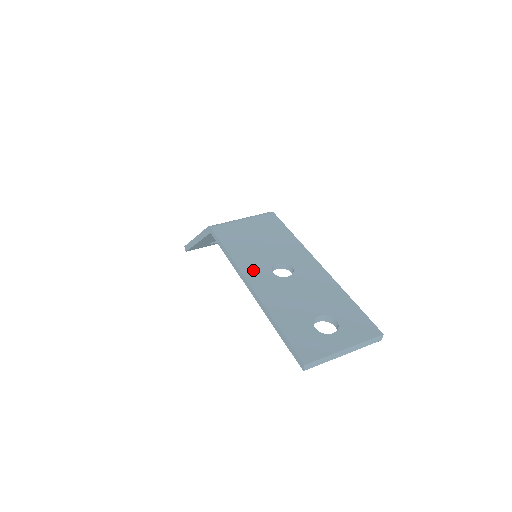
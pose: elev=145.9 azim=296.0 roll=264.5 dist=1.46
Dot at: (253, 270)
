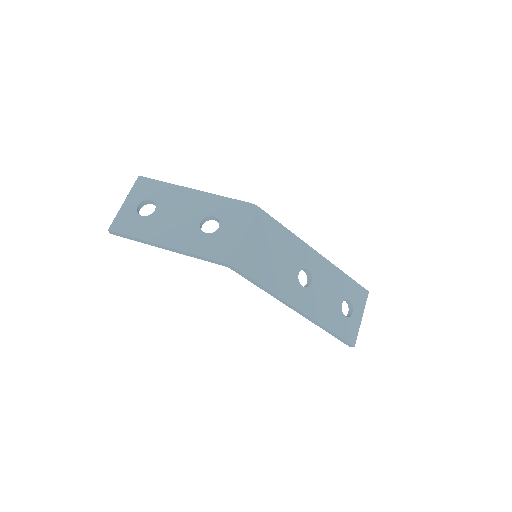
Dot at: (292, 294)
